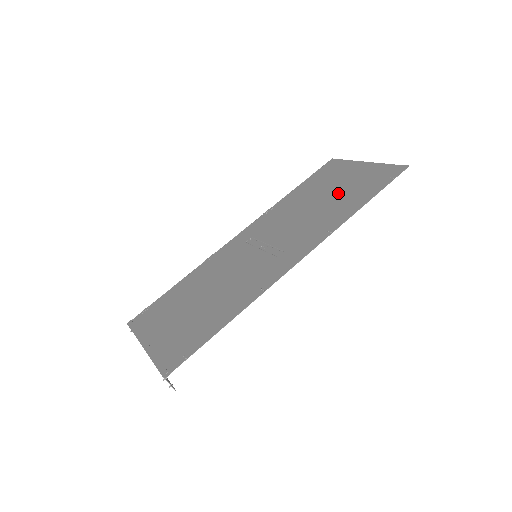
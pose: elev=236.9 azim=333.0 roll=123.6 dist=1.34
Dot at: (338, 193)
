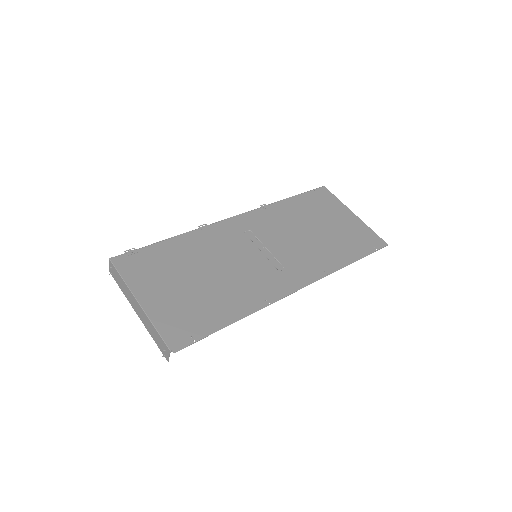
Dot at: (331, 233)
